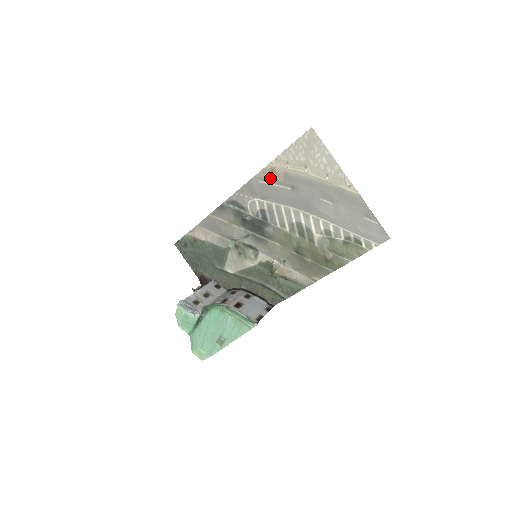
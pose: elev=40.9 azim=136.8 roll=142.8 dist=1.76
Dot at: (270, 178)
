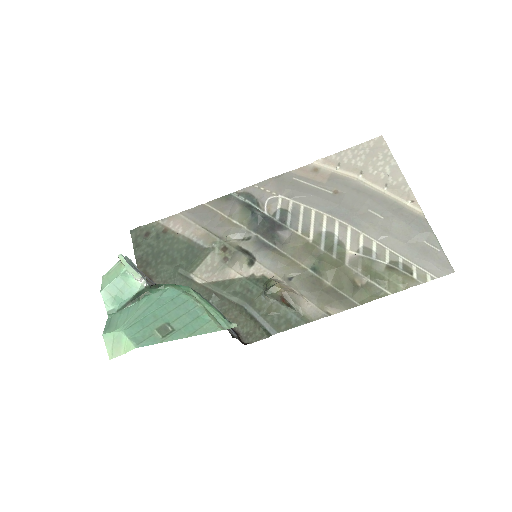
Dot at: (309, 177)
